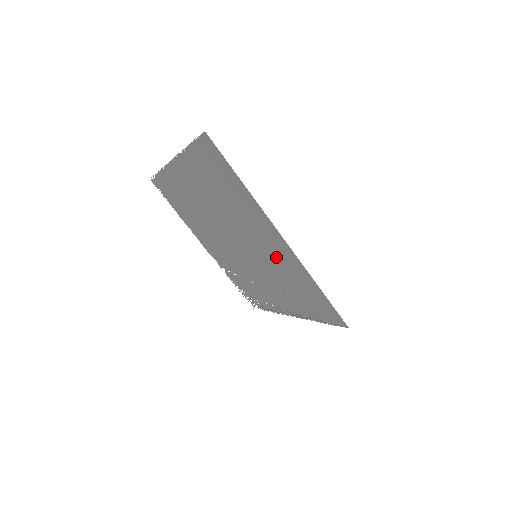
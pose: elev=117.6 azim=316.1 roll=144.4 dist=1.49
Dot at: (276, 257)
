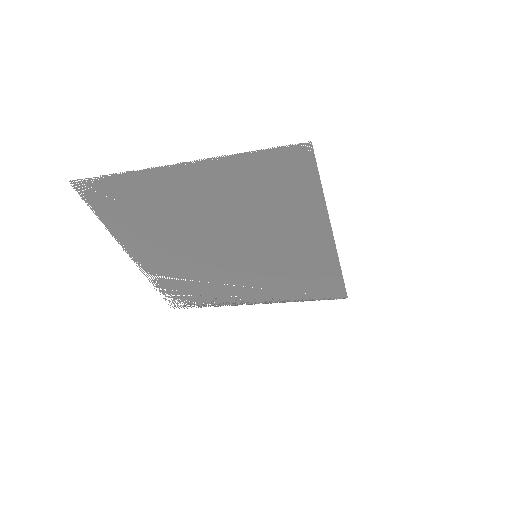
Dot at: (298, 254)
